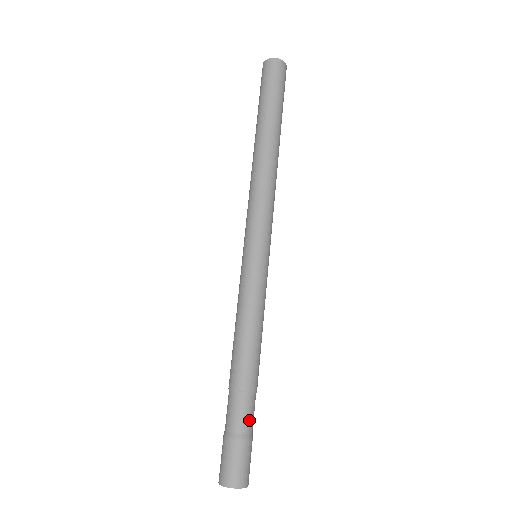
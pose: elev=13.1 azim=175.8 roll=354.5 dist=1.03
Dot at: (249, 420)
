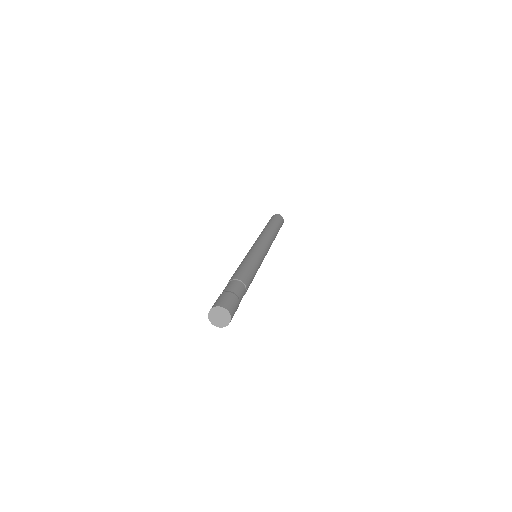
Dot at: (238, 290)
